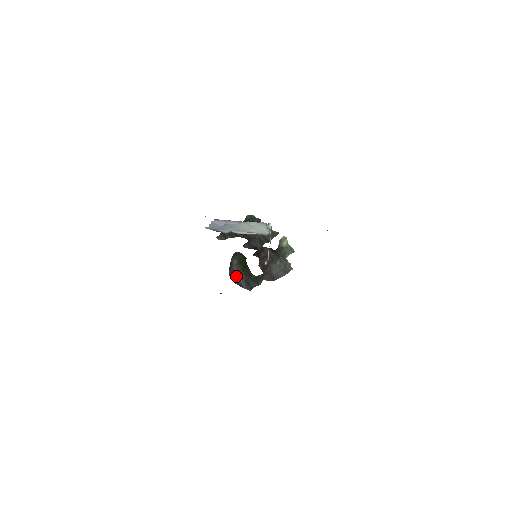
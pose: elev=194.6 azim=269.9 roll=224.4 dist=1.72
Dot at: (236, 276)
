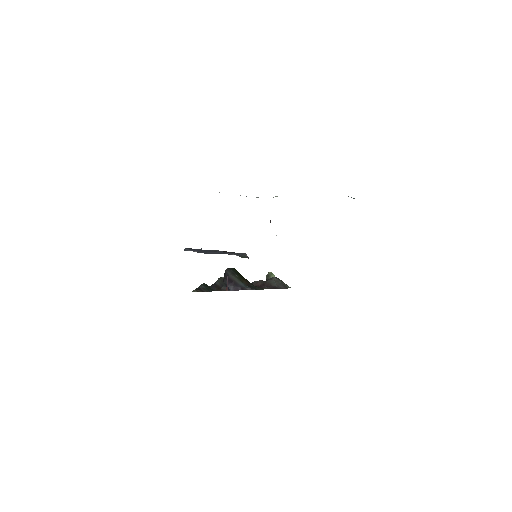
Dot at: (235, 282)
